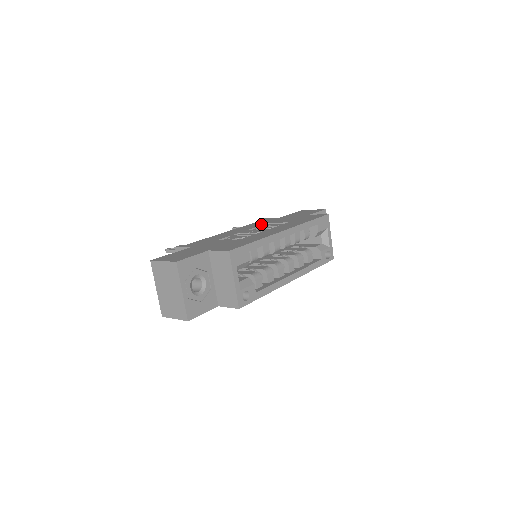
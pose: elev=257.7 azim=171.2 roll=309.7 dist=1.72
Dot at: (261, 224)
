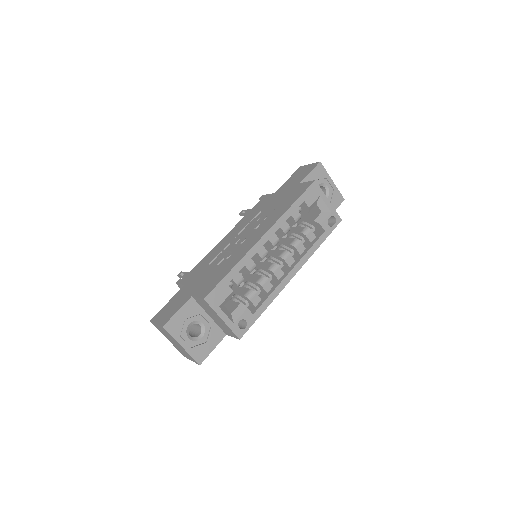
Dot at: (253, 216)
